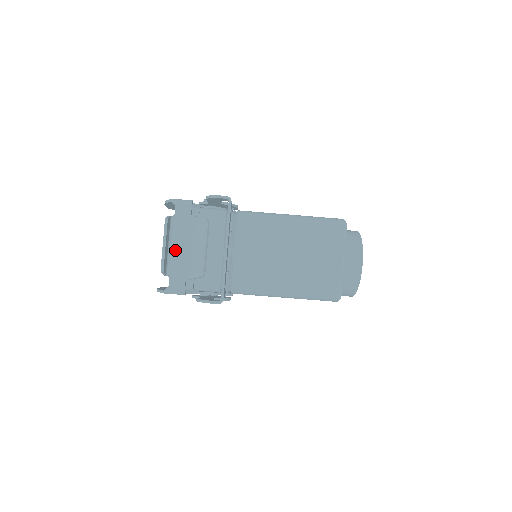
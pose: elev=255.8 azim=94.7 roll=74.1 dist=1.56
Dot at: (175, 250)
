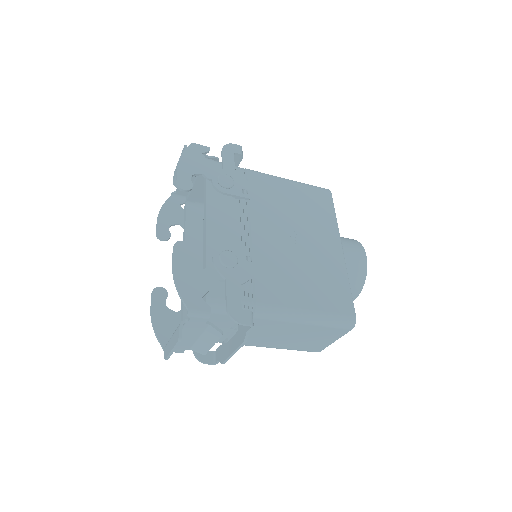
Dot at: occluded
